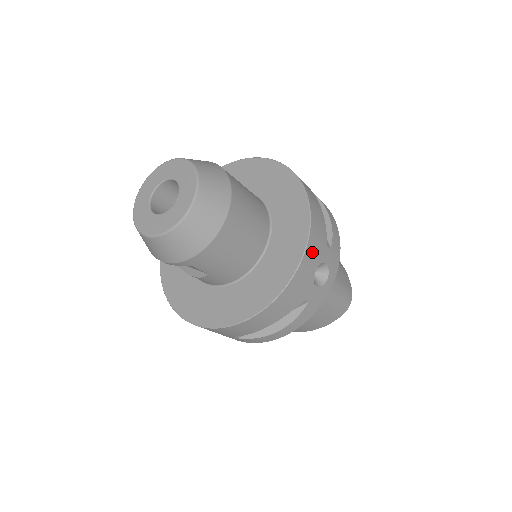
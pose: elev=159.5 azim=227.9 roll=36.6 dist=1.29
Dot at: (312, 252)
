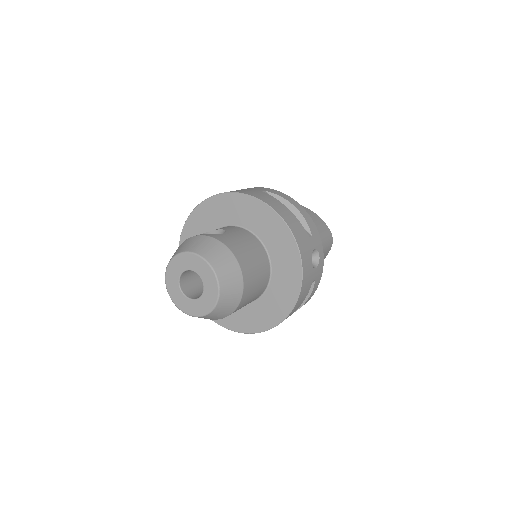
Dot at: (305, 254)
